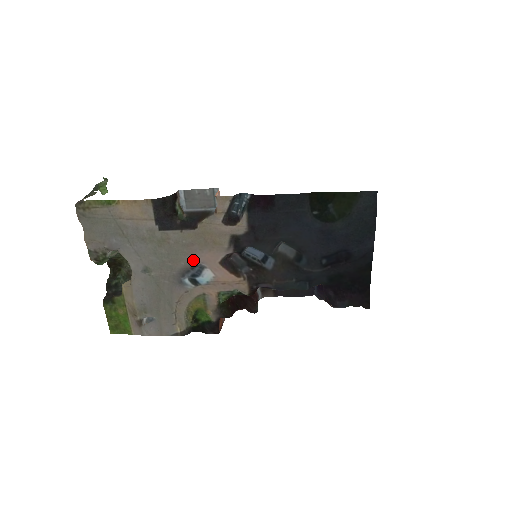
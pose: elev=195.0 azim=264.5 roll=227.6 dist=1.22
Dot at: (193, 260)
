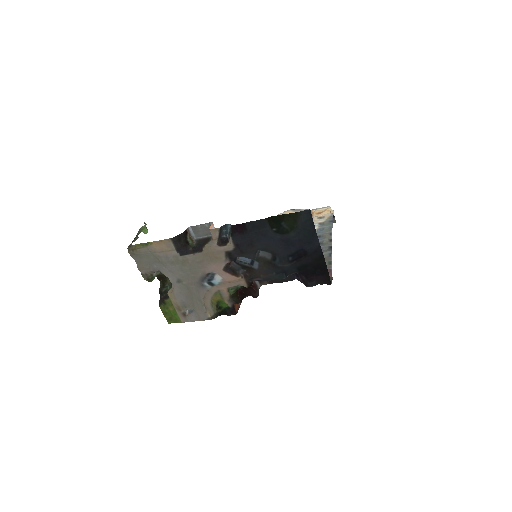
Dot at: (206, 271)
